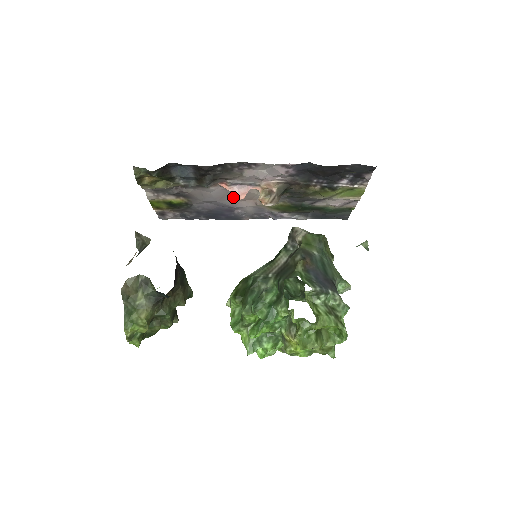
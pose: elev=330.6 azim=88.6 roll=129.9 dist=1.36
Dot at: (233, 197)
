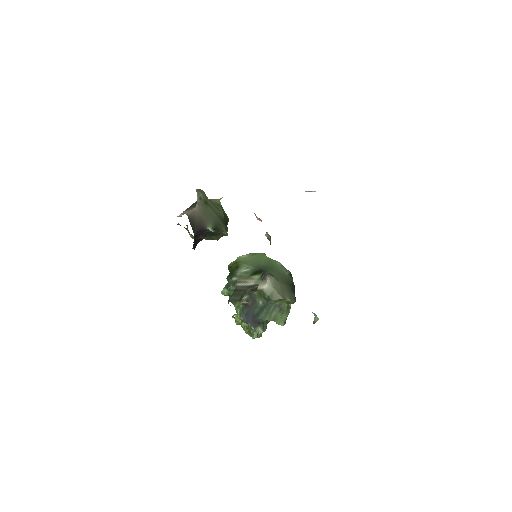
Dot at: occluded
